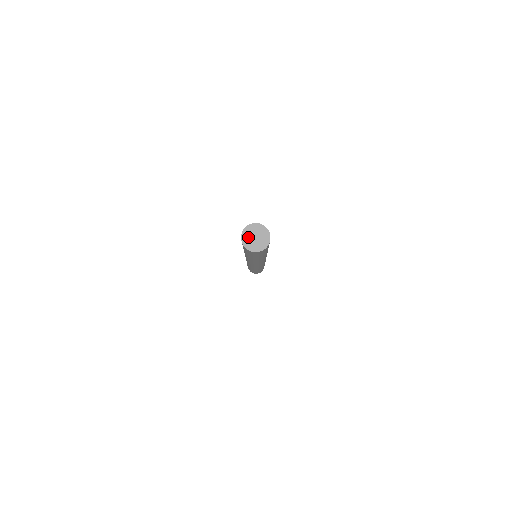
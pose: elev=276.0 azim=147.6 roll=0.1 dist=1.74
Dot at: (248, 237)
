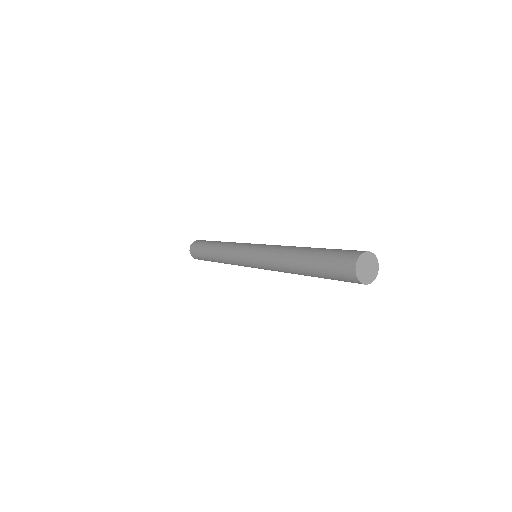
Dot at: (362, 272)
